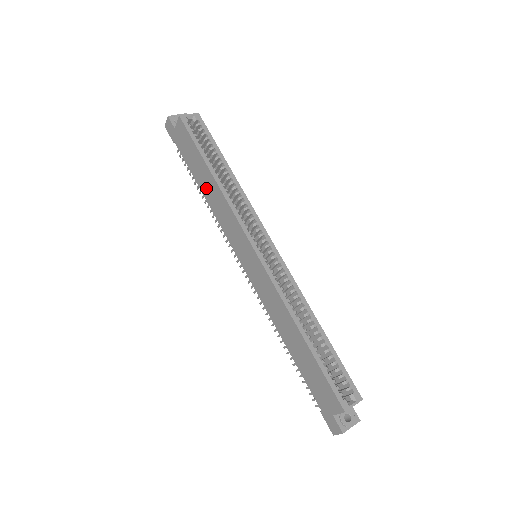
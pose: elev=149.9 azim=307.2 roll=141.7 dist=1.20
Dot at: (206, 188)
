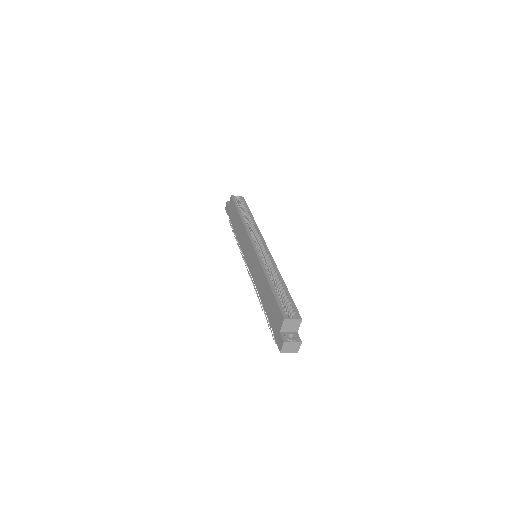
Dot at: (237, 228)
